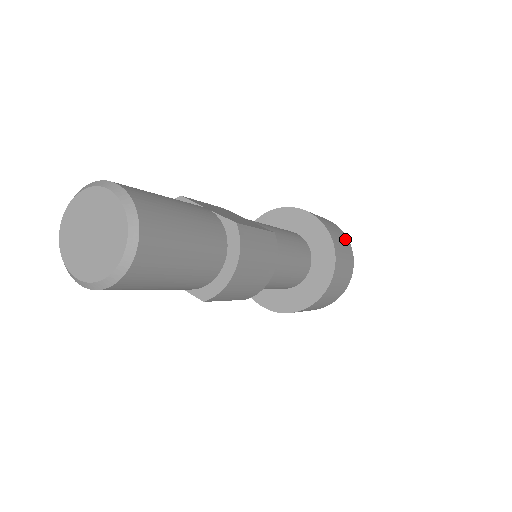
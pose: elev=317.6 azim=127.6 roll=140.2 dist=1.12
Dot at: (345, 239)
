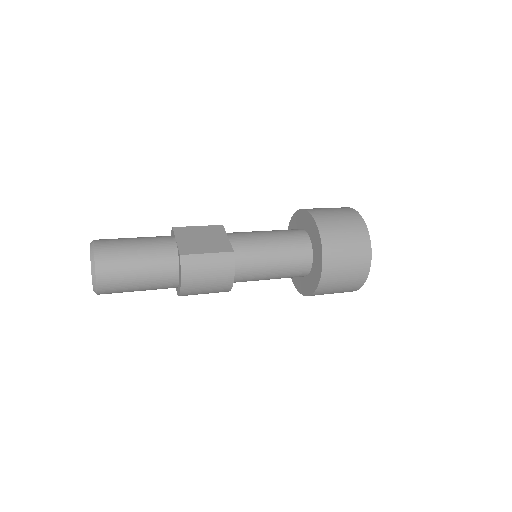
Dot at: (360, 238)
